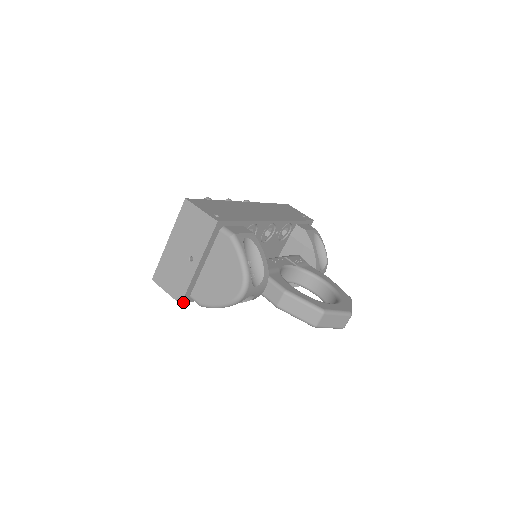
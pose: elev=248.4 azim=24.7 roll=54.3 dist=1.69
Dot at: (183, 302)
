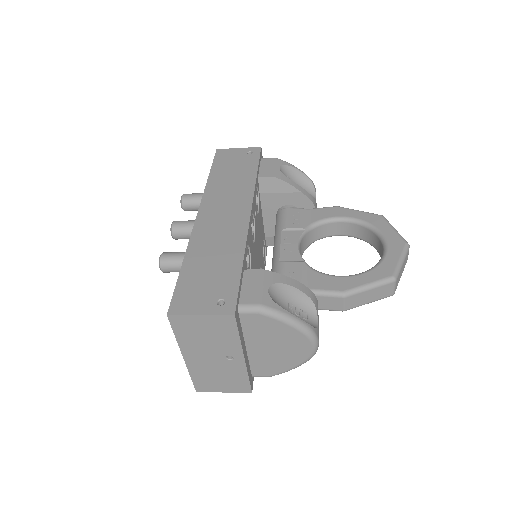
Dot at: (251, 388)
